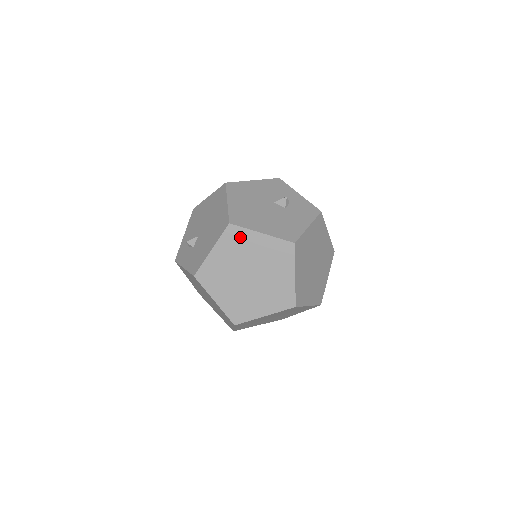
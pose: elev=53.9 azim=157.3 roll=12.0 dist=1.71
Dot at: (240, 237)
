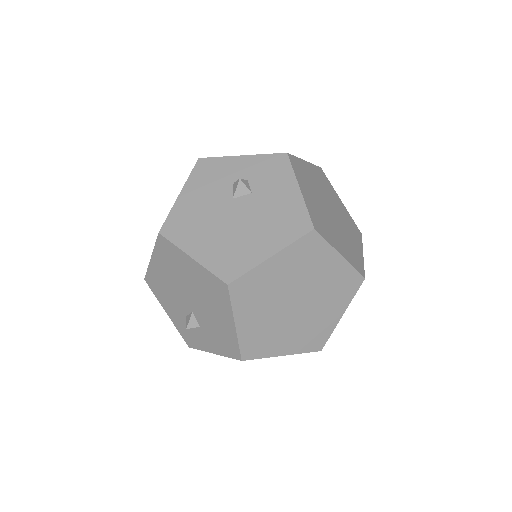
Dot at: (252, 284)
